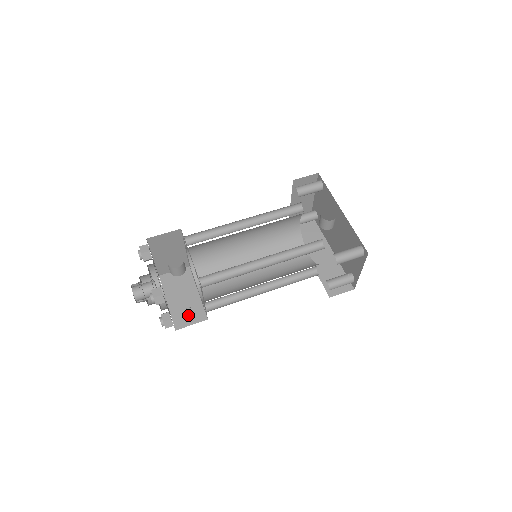
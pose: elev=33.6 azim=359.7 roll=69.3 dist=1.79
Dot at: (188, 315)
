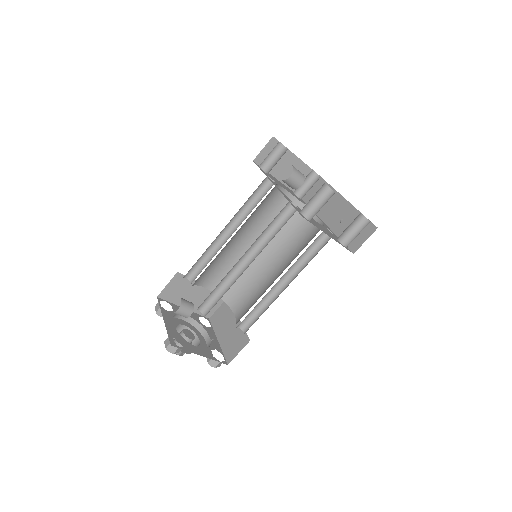
Dot at: (234, 345)
